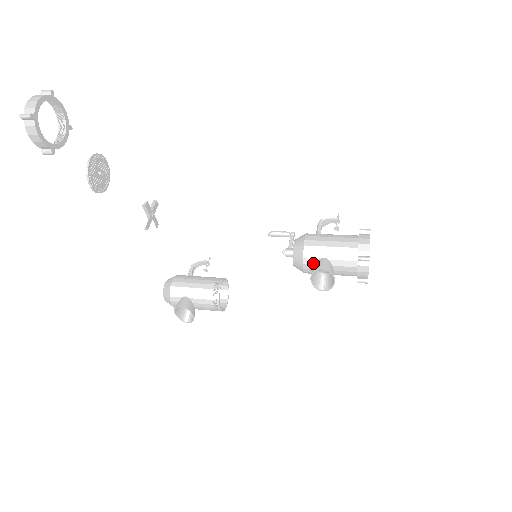
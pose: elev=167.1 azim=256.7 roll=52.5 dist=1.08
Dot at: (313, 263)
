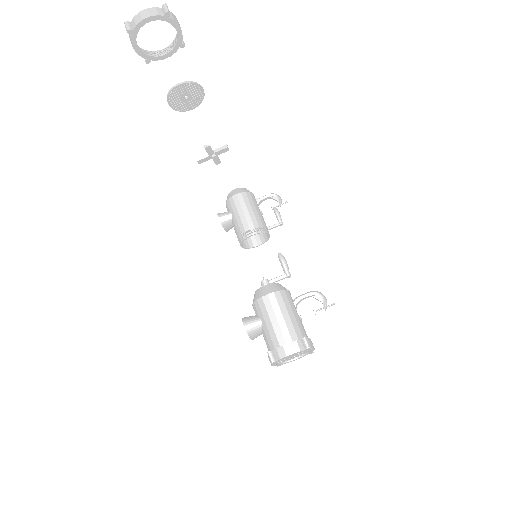
Dot at: (256, 313)
